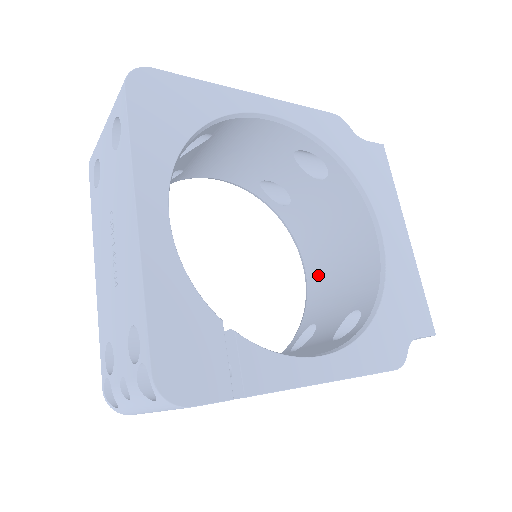
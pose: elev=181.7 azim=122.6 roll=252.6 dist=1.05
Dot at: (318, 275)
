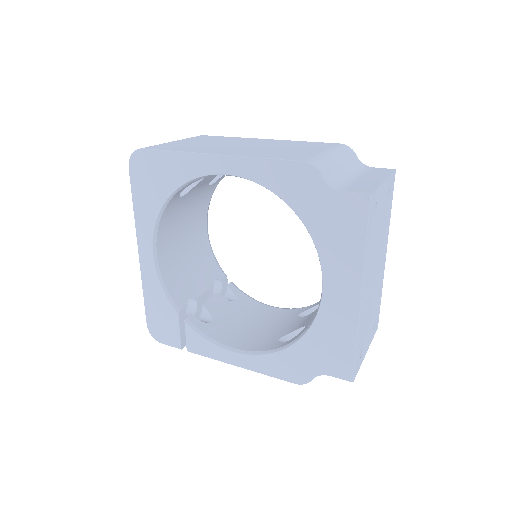
Dot at: occluded
